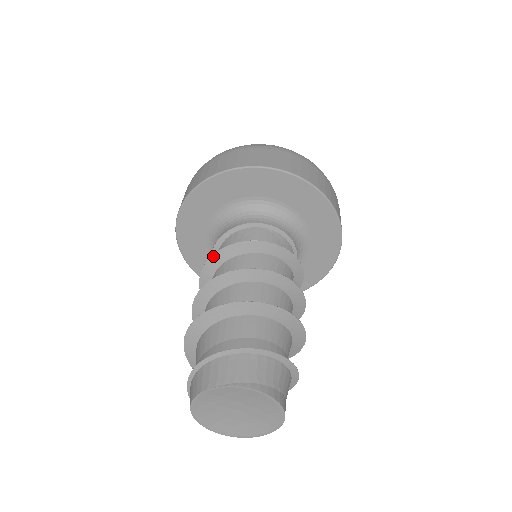
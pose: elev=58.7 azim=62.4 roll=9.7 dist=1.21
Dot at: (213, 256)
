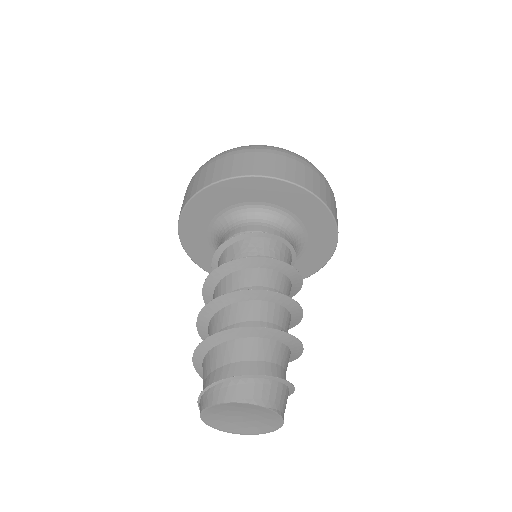
Dot at: (265, 258)
